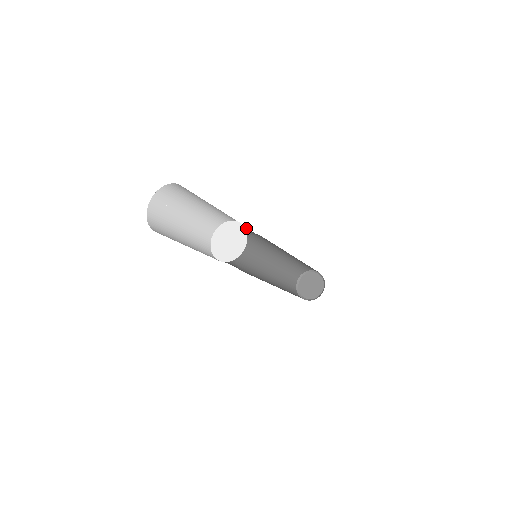
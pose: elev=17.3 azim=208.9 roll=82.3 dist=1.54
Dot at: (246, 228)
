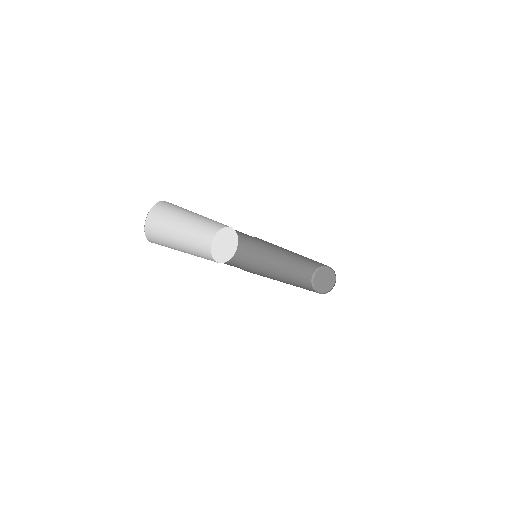
Dot at: occluded
